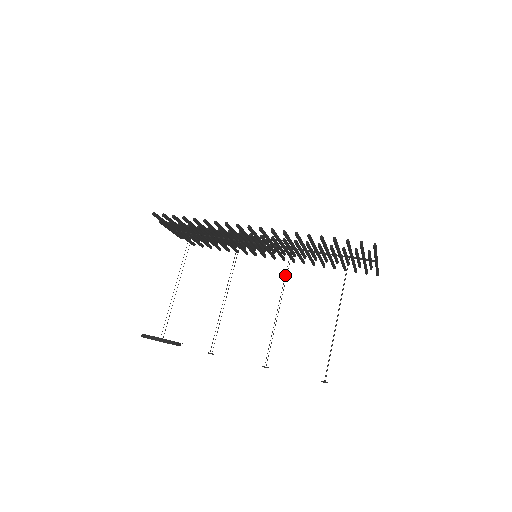
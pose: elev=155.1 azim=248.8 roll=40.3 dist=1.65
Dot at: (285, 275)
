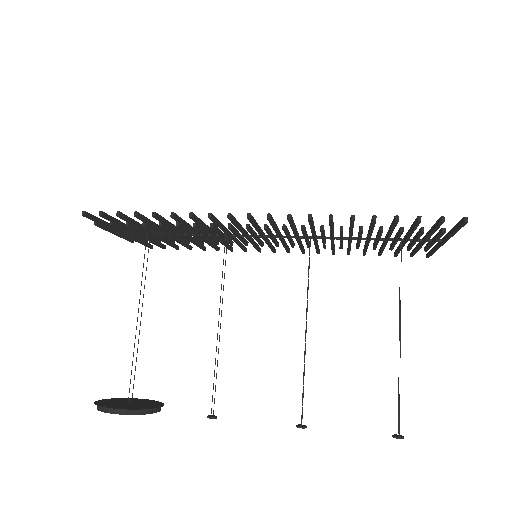
Dot at: occluded
